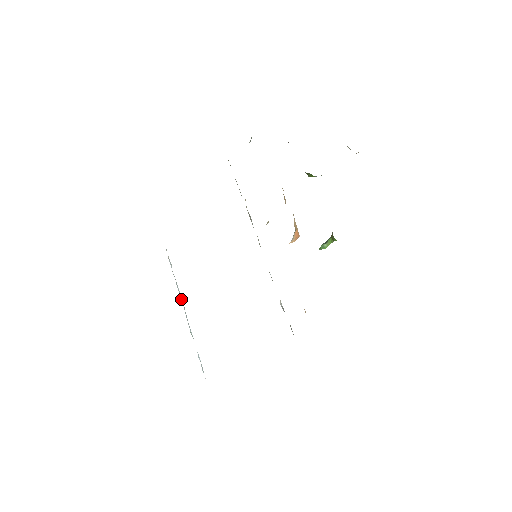
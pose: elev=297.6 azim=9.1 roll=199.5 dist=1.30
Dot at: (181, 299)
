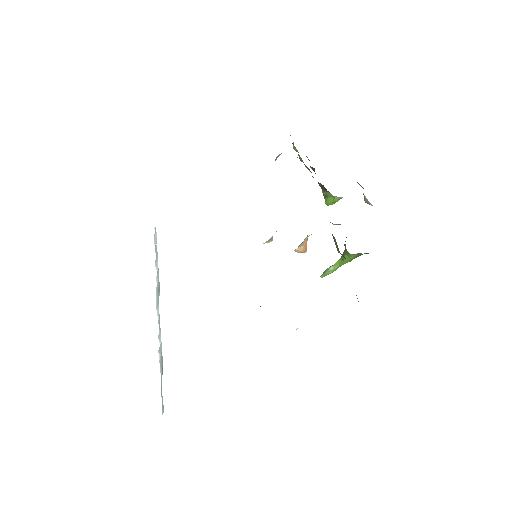
Dot at: (157, 274)
